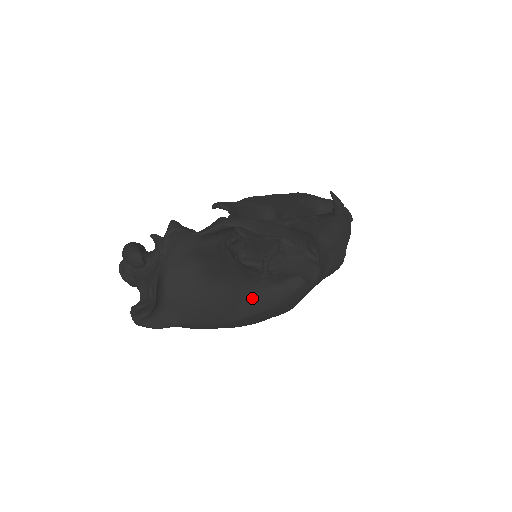
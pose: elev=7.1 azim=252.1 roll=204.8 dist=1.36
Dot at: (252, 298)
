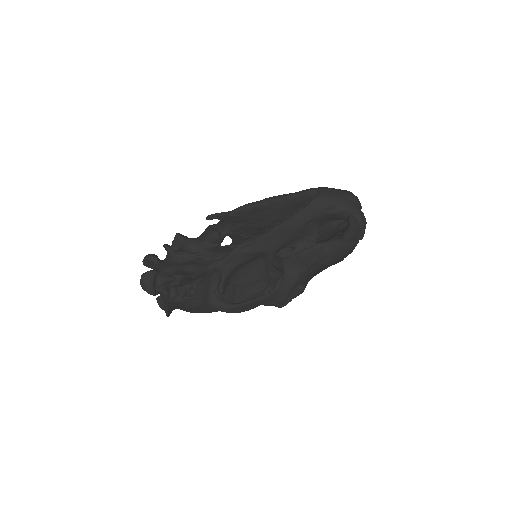
Dot at: occluded
